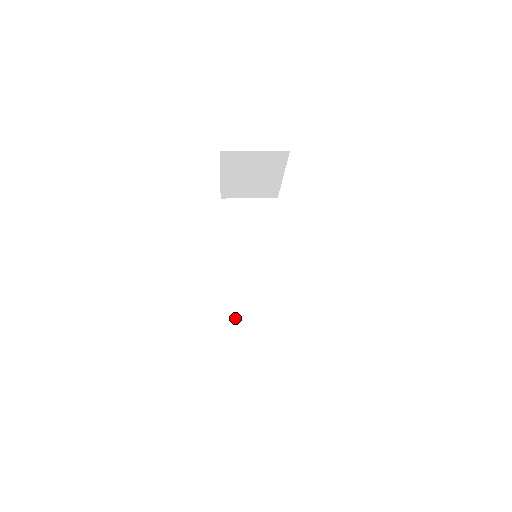
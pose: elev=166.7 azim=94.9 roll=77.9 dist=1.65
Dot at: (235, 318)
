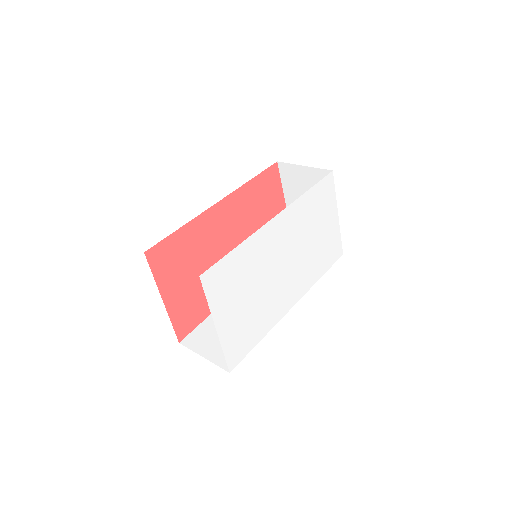
Dot at: occluded
